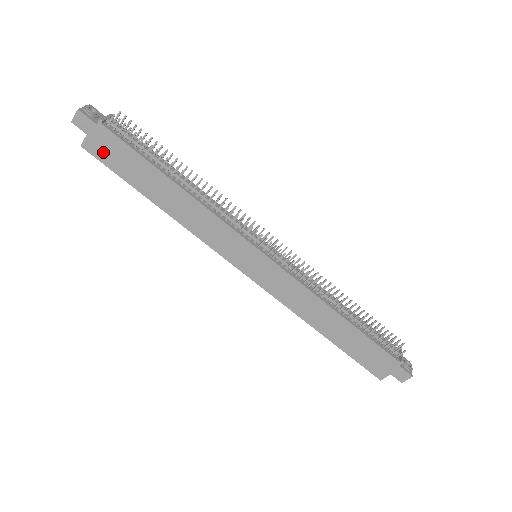
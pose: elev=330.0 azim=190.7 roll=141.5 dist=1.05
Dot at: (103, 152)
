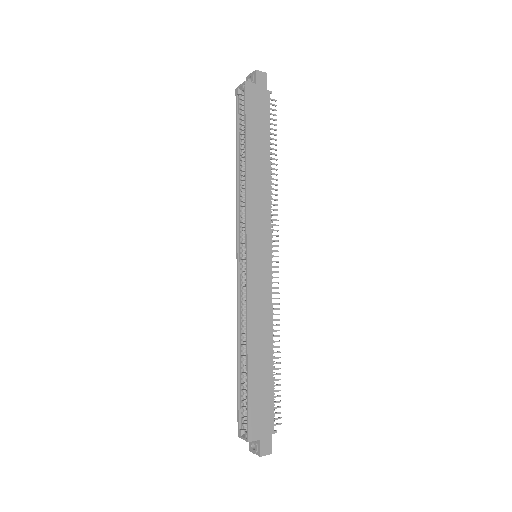
Dot at: (253, 100)
